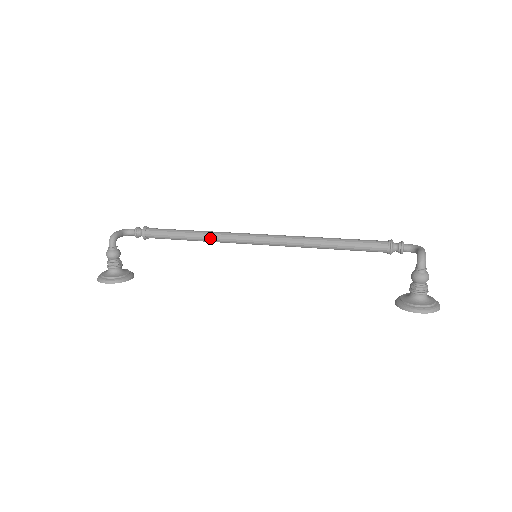
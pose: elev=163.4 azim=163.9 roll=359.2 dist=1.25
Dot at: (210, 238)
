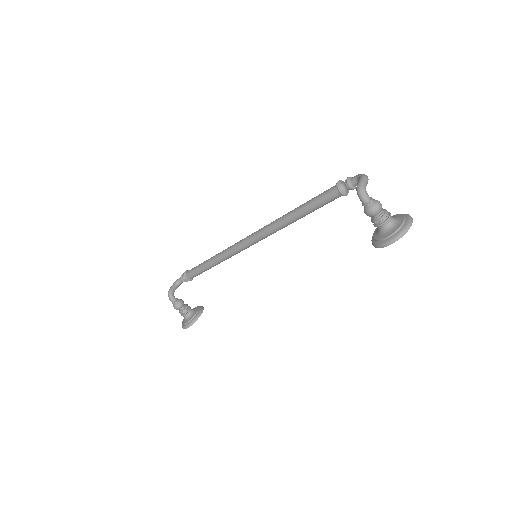
Dot at: (222, 259)
